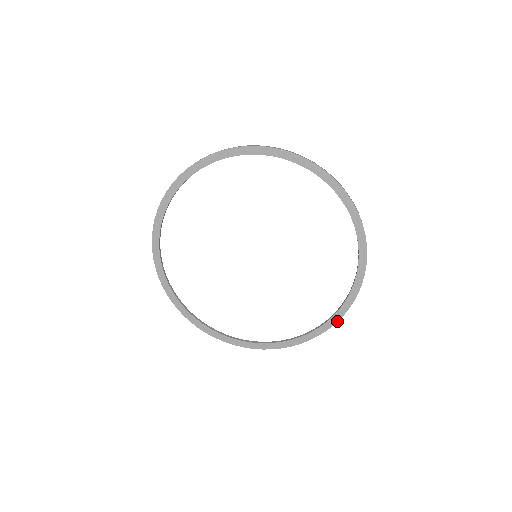
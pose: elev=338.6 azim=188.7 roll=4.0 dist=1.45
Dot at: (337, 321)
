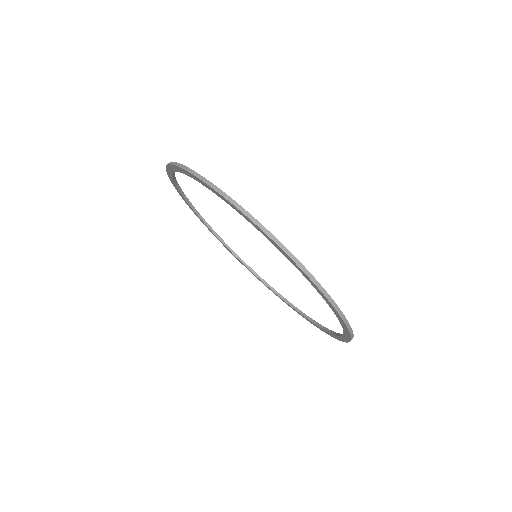
Dot at: (338, 339)
